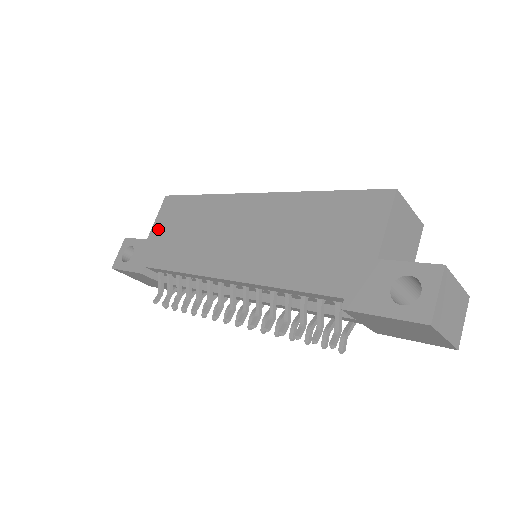
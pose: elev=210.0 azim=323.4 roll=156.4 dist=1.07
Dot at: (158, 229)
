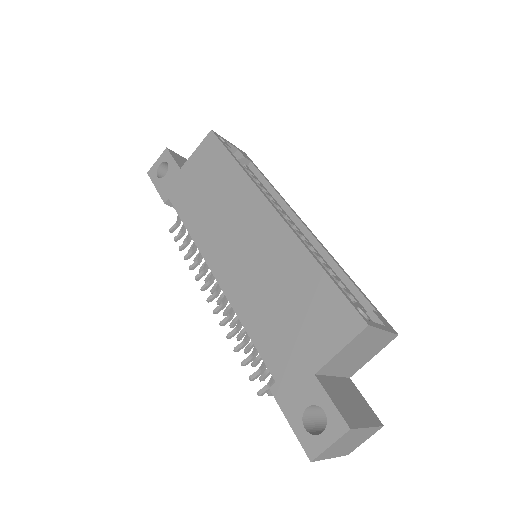
Dot at: (192, 166)
